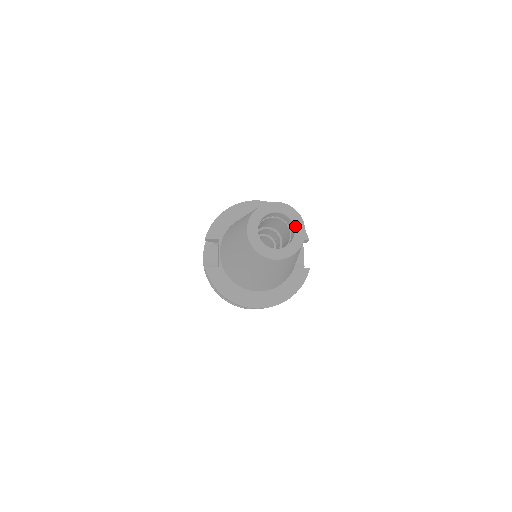
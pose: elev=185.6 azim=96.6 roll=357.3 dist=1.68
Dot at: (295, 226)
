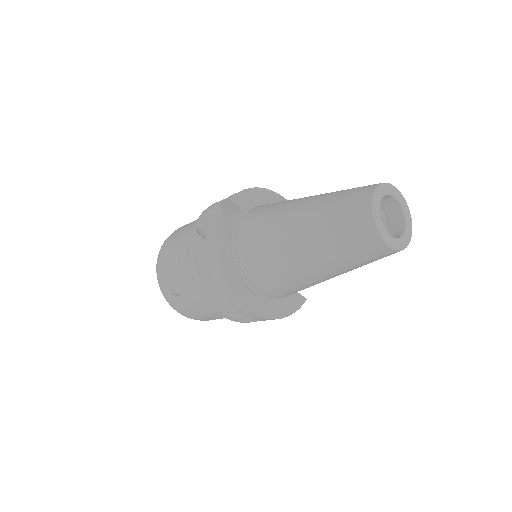
Dot at: (407, 225)
